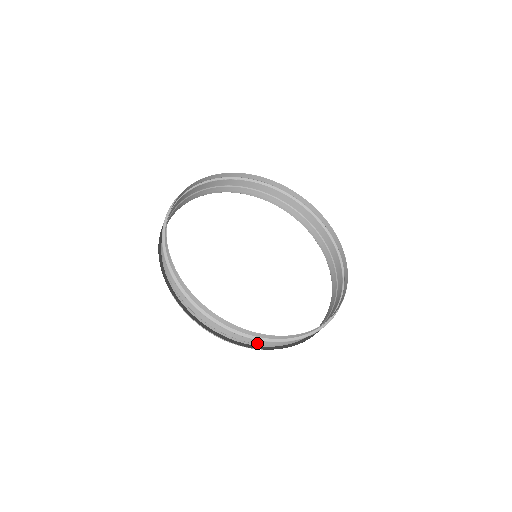
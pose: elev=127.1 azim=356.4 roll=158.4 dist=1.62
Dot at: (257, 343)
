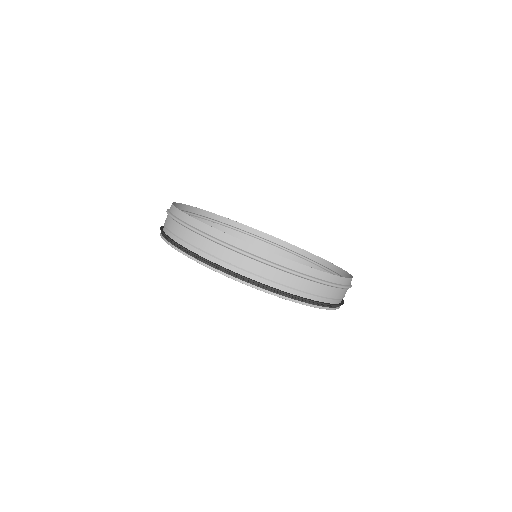
Dot at: (283, 282)
